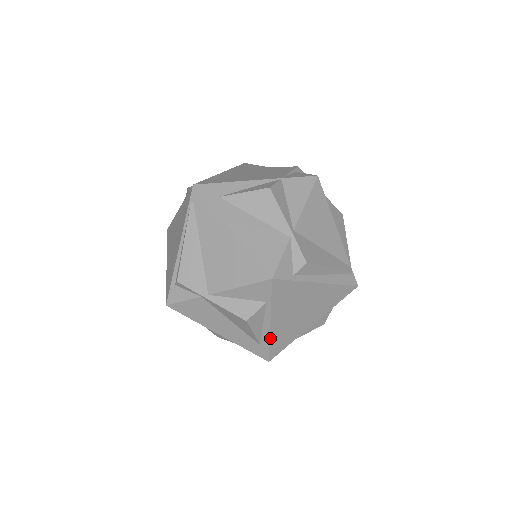
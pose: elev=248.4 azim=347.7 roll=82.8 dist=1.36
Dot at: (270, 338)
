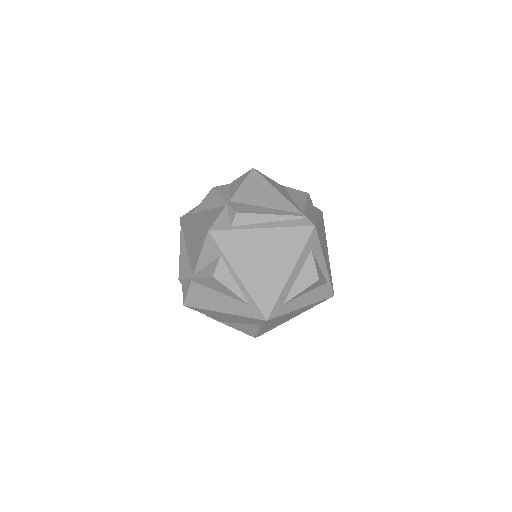
Dot at: (249, 292)
